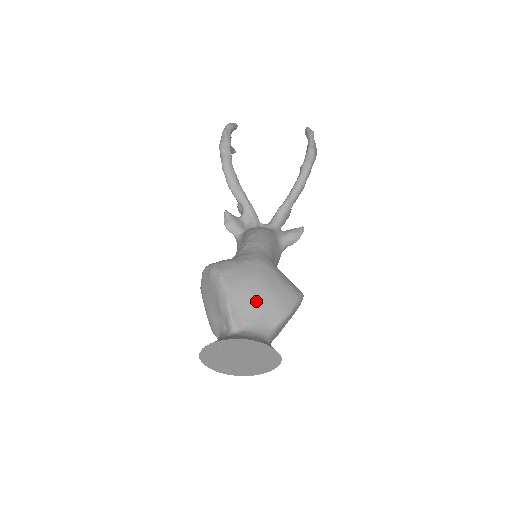
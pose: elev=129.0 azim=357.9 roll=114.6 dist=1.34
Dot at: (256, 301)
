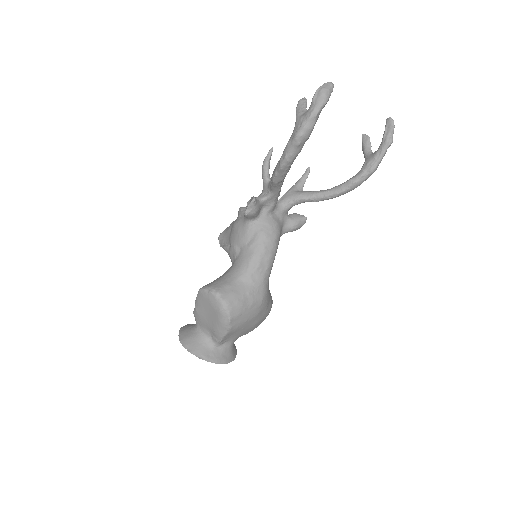
Dot at: (243, 331)
